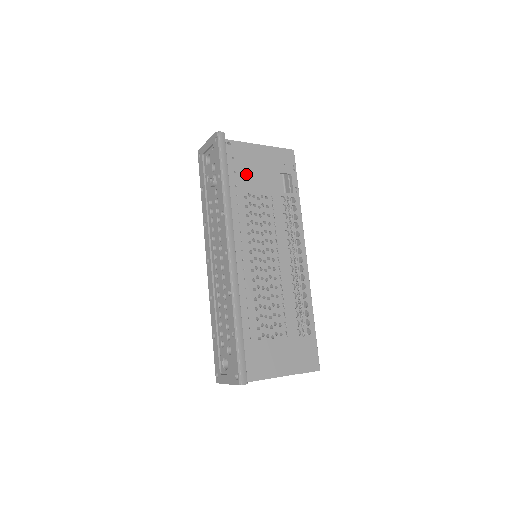
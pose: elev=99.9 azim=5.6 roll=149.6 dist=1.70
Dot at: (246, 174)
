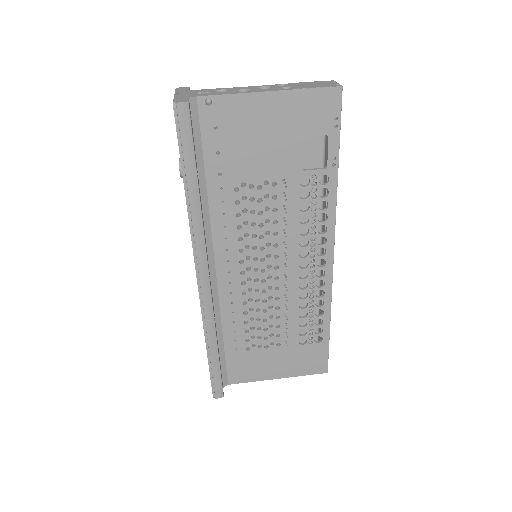
Dot at: (239, 151)
